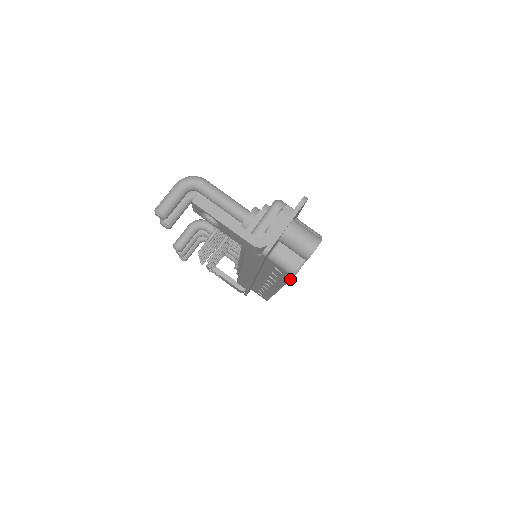
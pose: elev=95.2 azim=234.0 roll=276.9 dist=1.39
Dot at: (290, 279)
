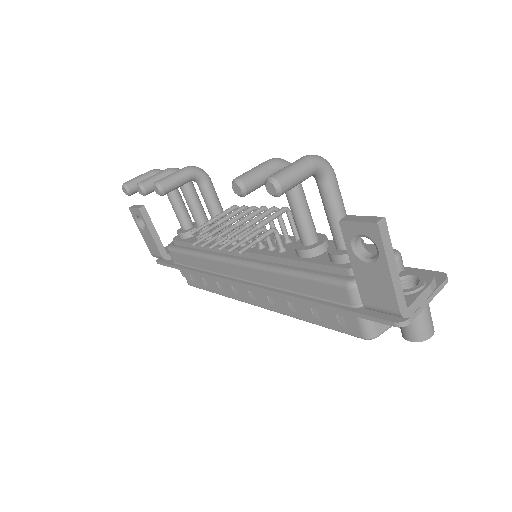
Dot at: (341, 332)
